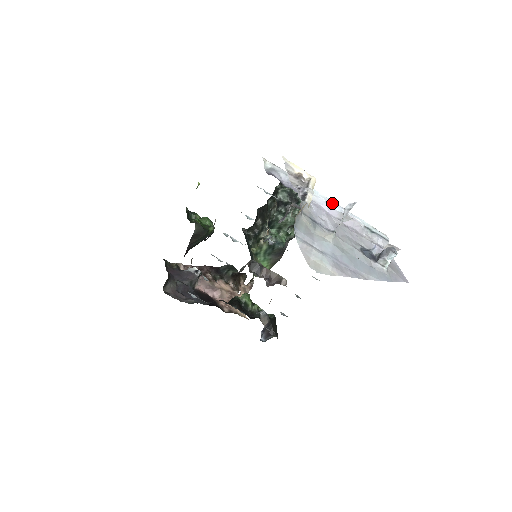
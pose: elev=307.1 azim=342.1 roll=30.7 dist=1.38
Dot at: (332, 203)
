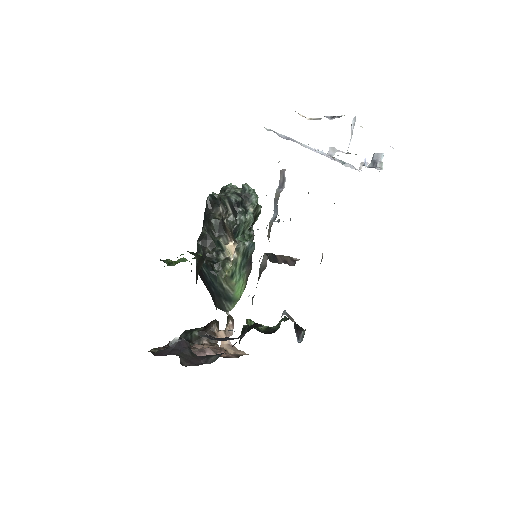
Dot at: (314, 149)
